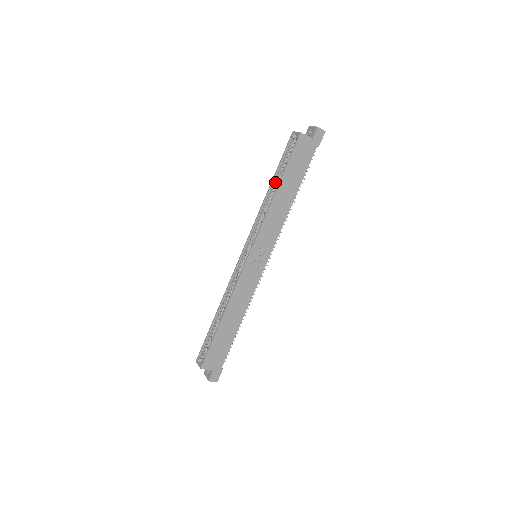
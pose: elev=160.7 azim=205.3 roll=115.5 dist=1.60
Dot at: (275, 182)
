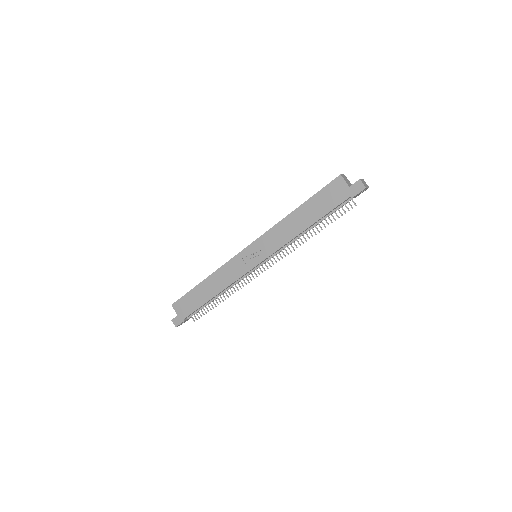
Dot at: occluded
